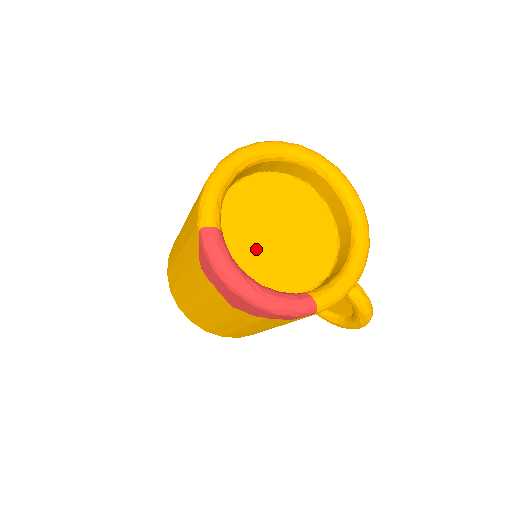
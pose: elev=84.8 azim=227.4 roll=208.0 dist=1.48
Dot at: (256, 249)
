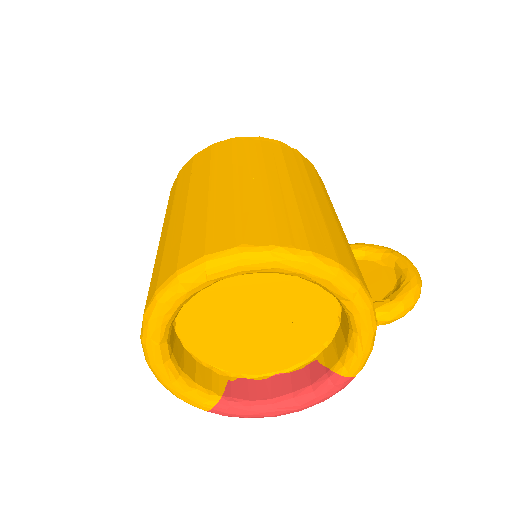
Dot at: (256, 348)
